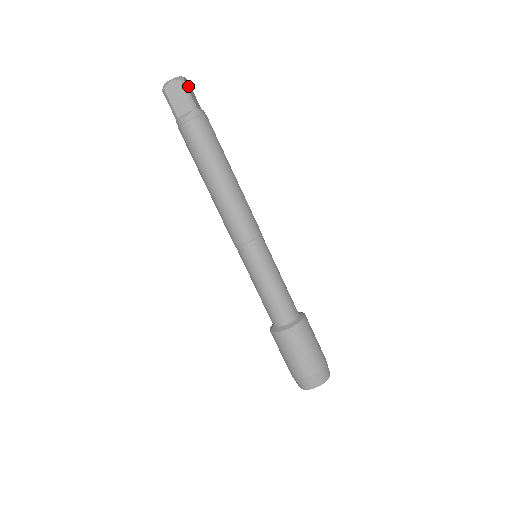
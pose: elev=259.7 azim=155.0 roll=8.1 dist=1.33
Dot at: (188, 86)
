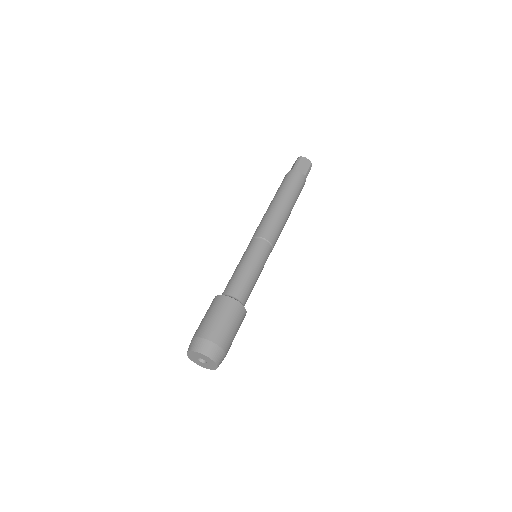
Dot at: (304, 161)
